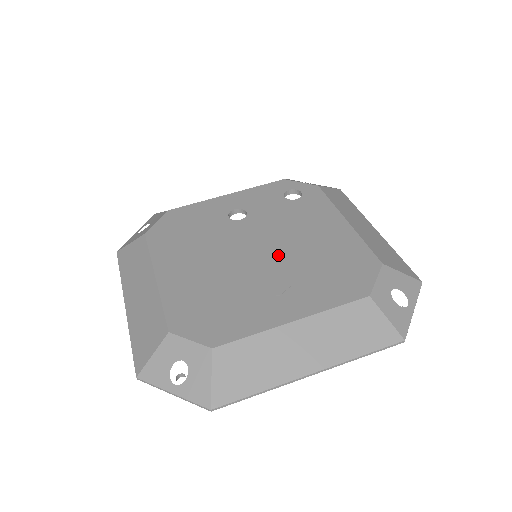
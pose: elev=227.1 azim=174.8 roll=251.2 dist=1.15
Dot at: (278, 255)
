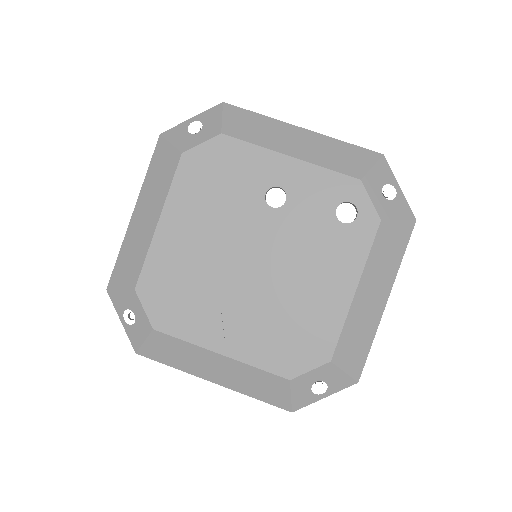
Dot at: (265, 281)
